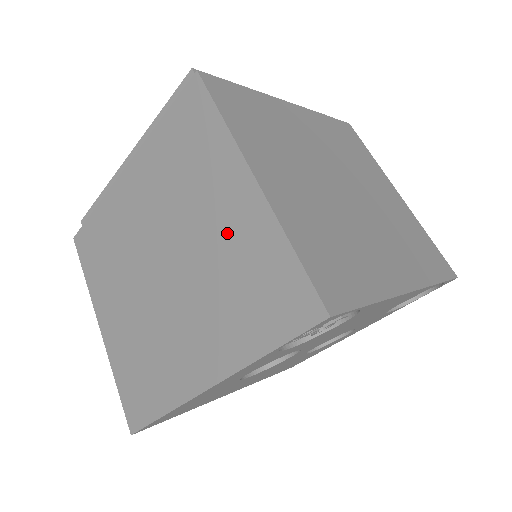
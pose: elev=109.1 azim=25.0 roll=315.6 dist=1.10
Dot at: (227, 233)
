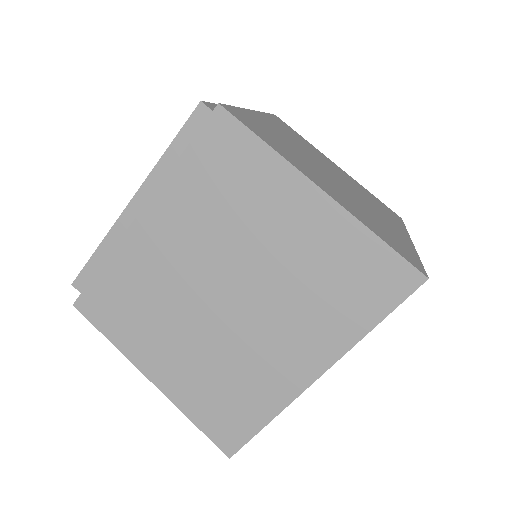
Dot at: (302, 243)
